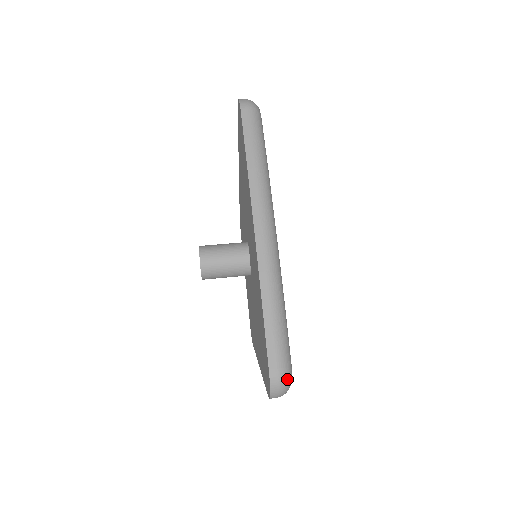
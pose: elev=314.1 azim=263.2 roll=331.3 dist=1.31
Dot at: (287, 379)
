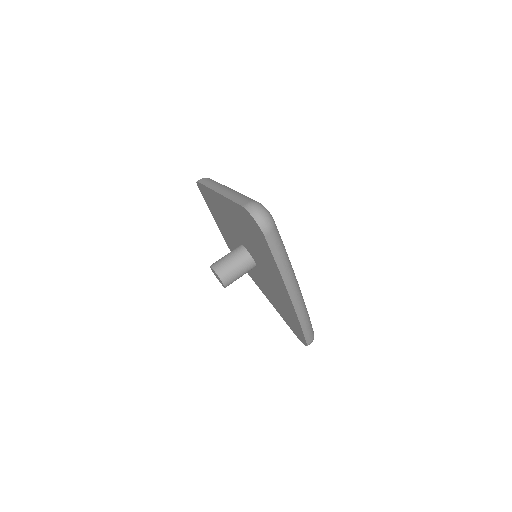
Dot at: (313, 339)
